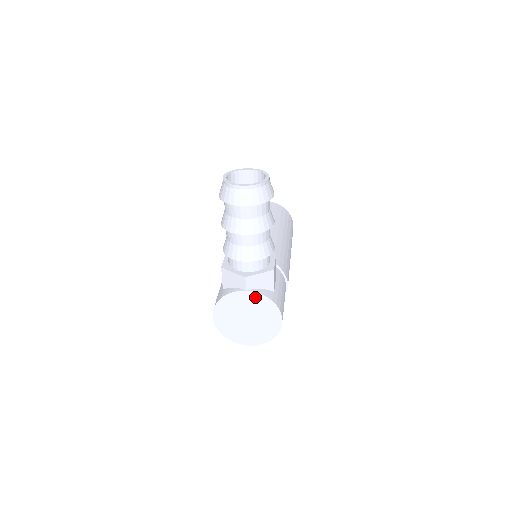
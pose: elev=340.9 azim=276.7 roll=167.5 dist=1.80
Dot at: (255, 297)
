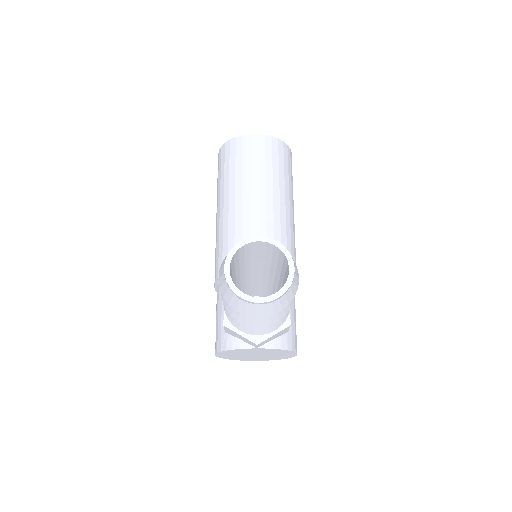
Dot at: (267, 350)
